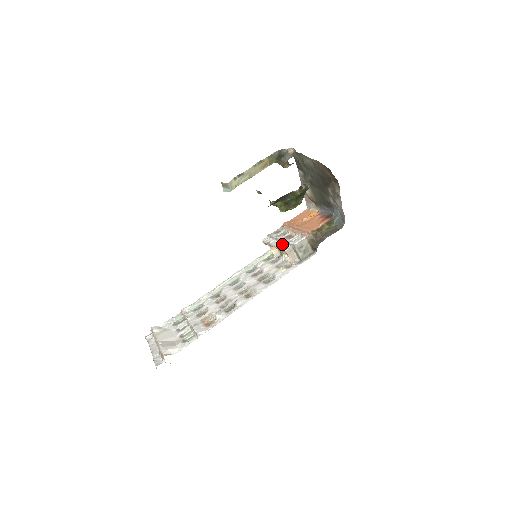
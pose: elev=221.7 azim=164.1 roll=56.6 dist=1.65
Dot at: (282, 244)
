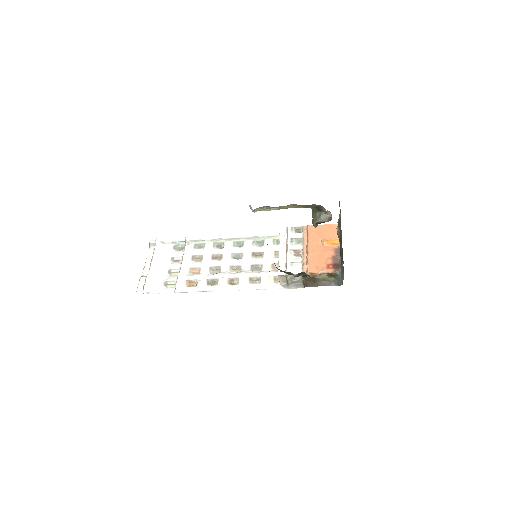
Dot at: (284, 259)
